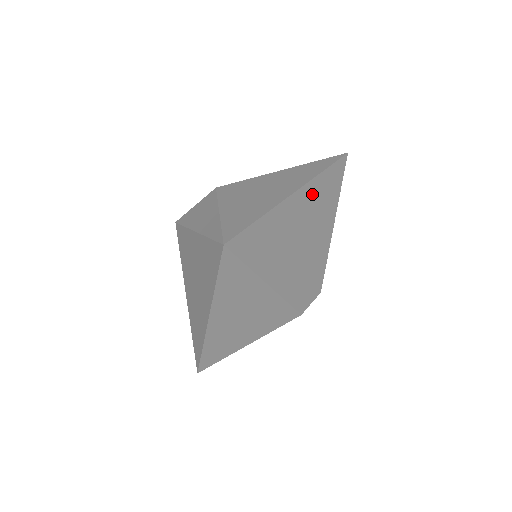
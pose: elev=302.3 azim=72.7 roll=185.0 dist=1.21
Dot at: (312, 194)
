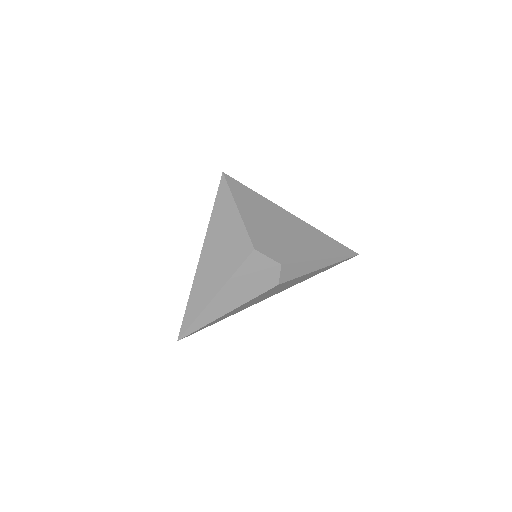
Dot at: (306, 229)
